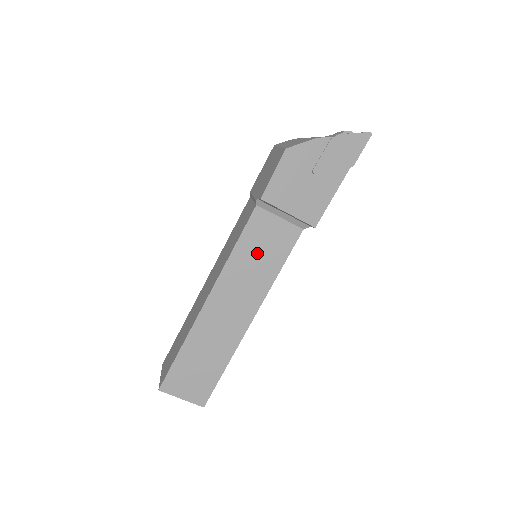
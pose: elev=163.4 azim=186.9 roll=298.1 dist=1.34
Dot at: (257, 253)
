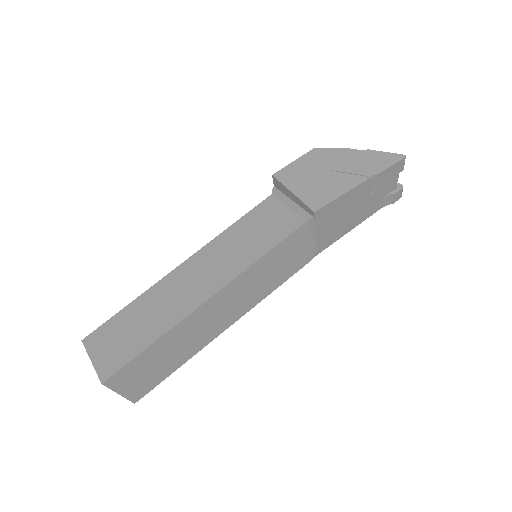
Dot at: (251, 233)
